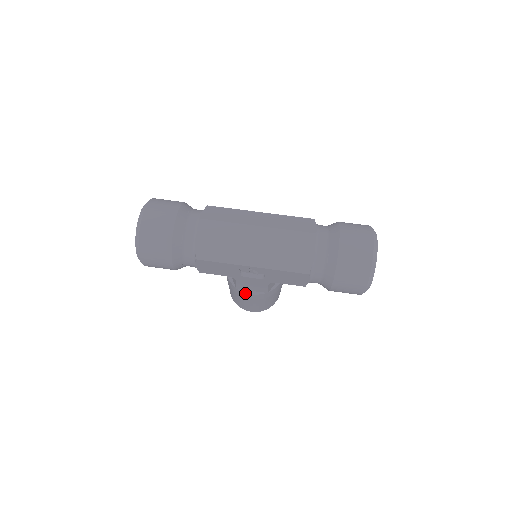
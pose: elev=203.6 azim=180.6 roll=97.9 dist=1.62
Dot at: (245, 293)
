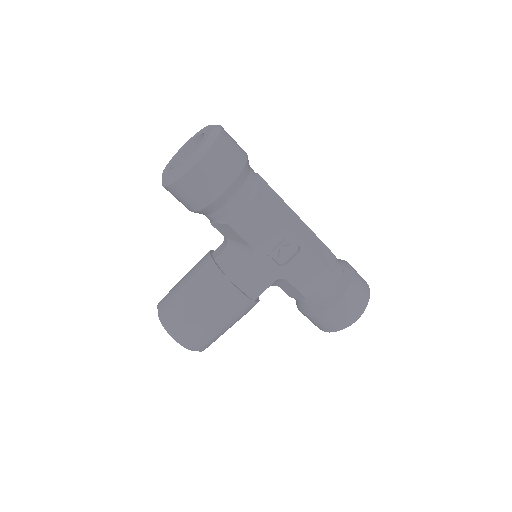
Dot at: (235, 288)
